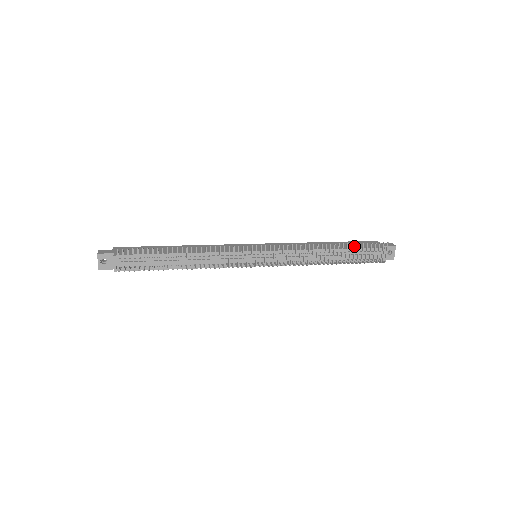
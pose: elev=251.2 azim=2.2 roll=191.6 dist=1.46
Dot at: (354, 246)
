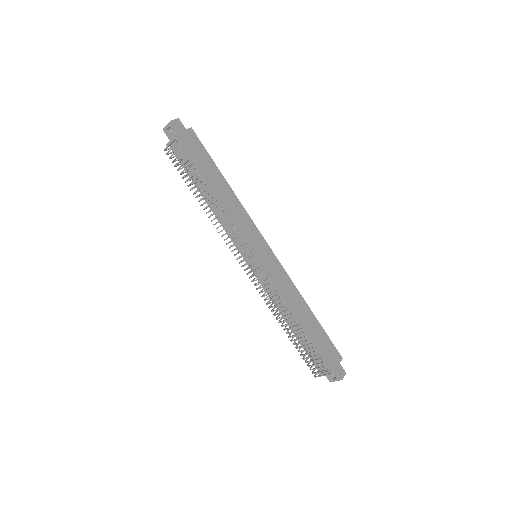
Dot at: occluded
